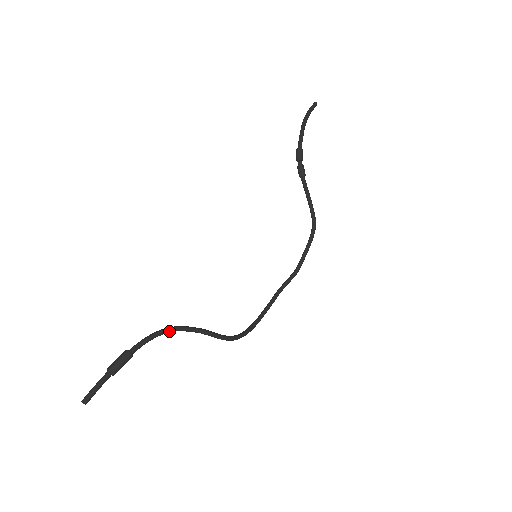
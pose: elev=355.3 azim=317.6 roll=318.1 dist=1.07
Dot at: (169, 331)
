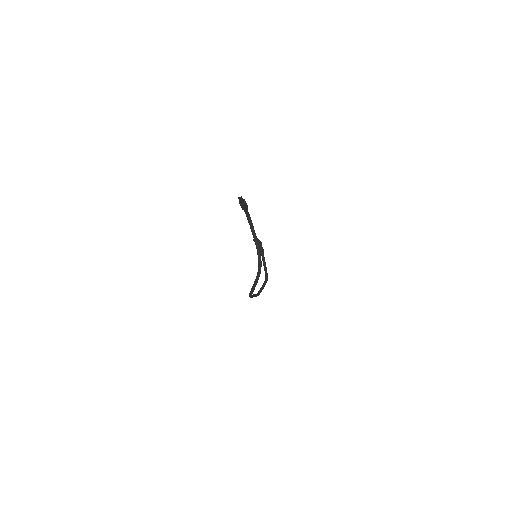
Dot at: (252, 223)
